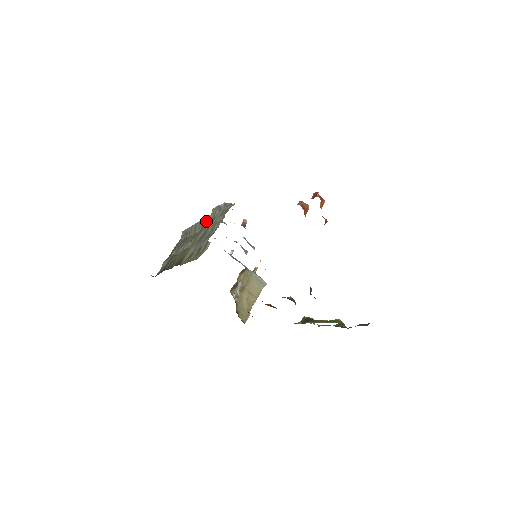
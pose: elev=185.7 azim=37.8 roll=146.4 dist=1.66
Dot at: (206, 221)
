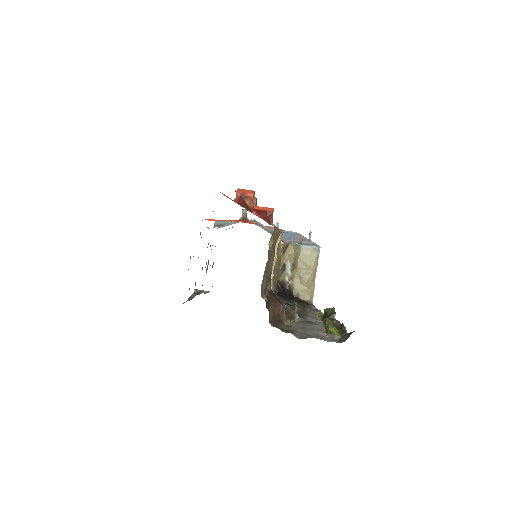
Dot at: occluded
